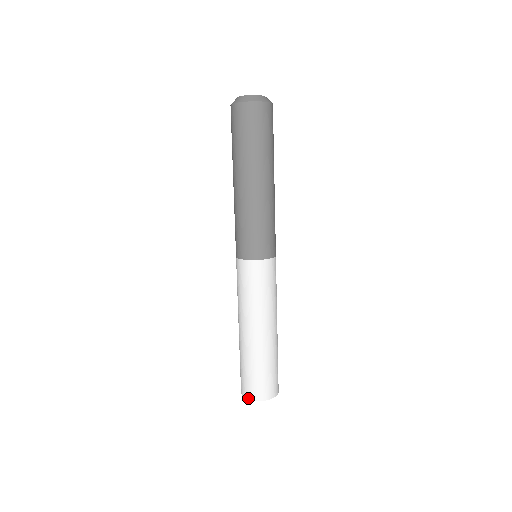
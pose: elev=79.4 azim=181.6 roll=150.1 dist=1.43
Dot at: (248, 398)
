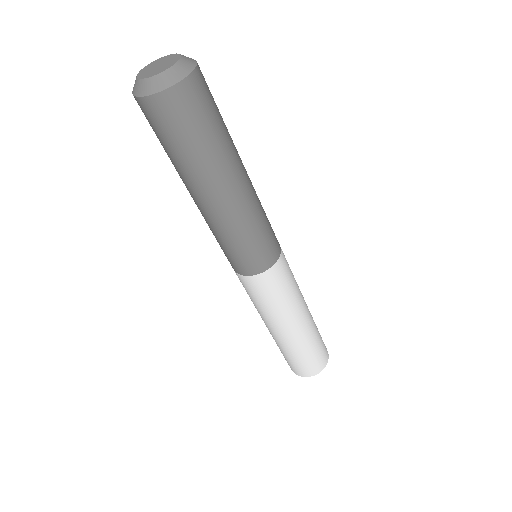
Dot at: occluded
